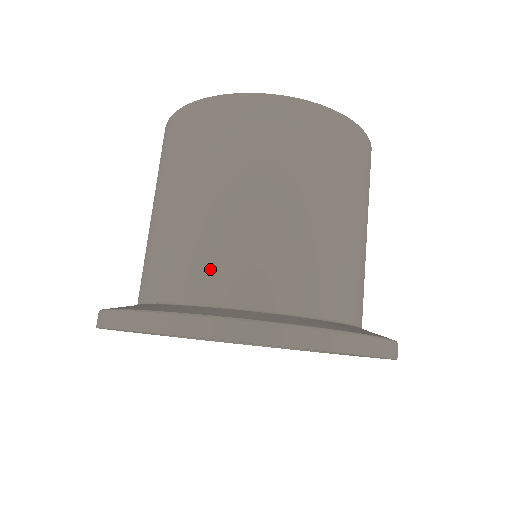
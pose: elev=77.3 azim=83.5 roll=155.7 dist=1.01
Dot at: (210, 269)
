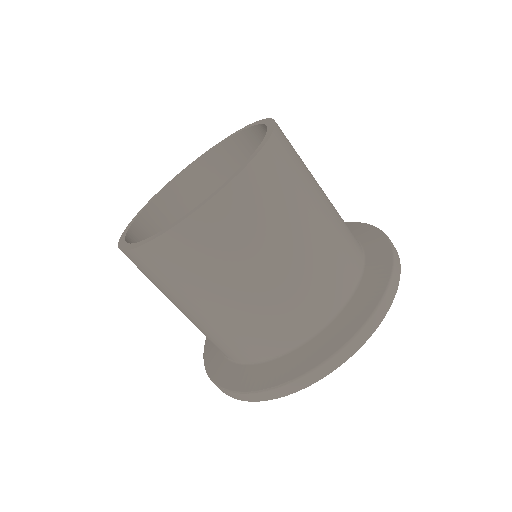
Dot at: (241, 346)
